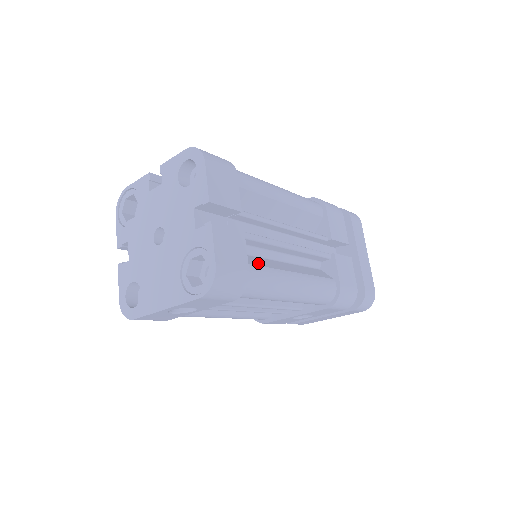
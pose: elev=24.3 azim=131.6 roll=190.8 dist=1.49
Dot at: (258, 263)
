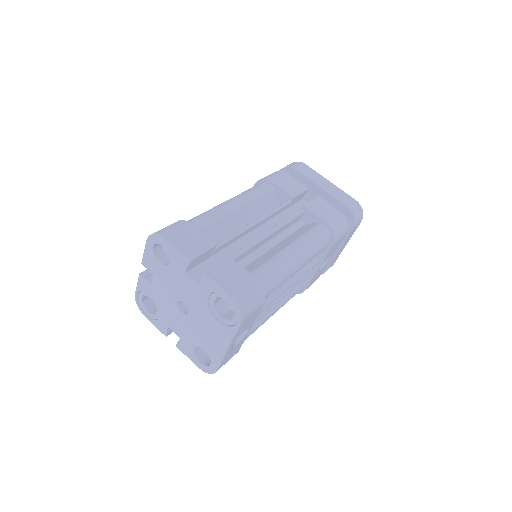
Dot at: (257, 265)
